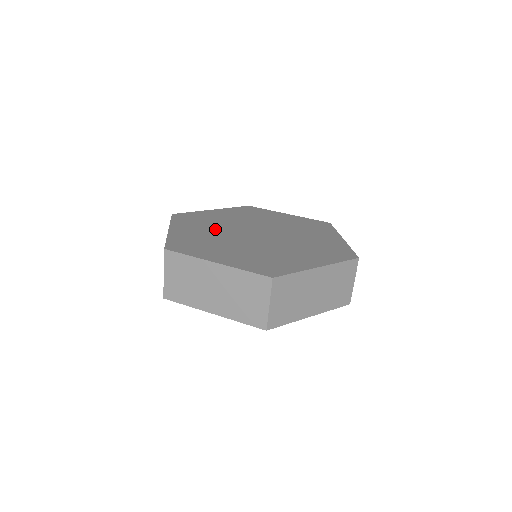
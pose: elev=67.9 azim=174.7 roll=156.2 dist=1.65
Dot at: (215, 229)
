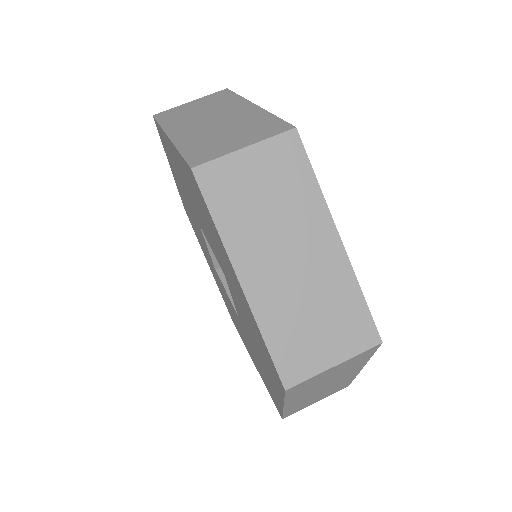
Dot at: occluded
